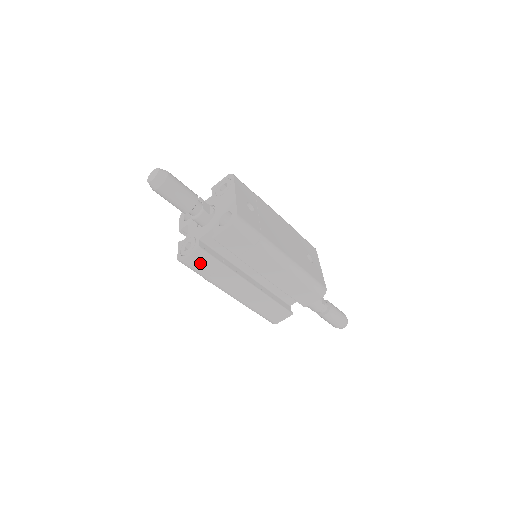
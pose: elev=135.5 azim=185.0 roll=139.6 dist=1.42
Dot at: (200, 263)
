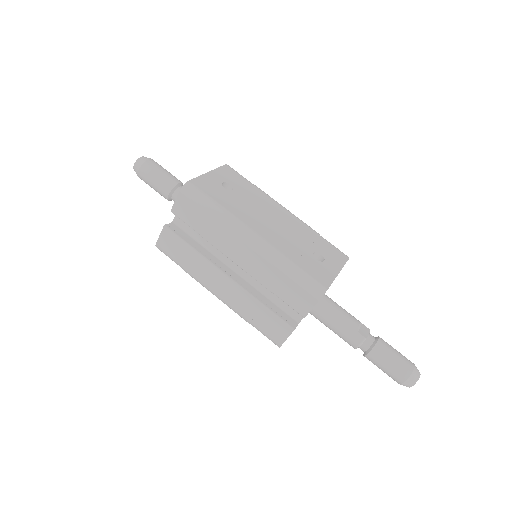
Dot at: (171, 247)
